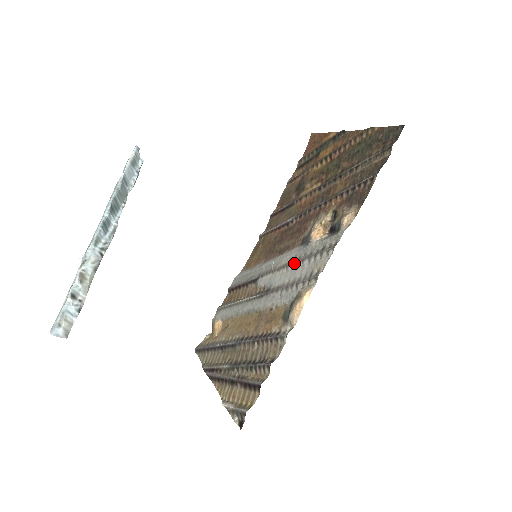
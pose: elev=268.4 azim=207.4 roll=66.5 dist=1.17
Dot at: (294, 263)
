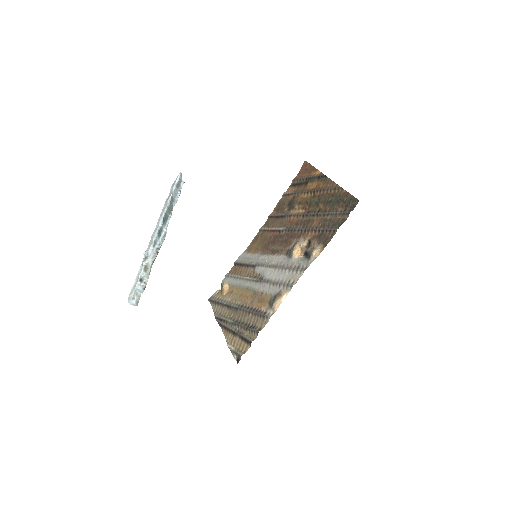
Dot at: (280, 268)
